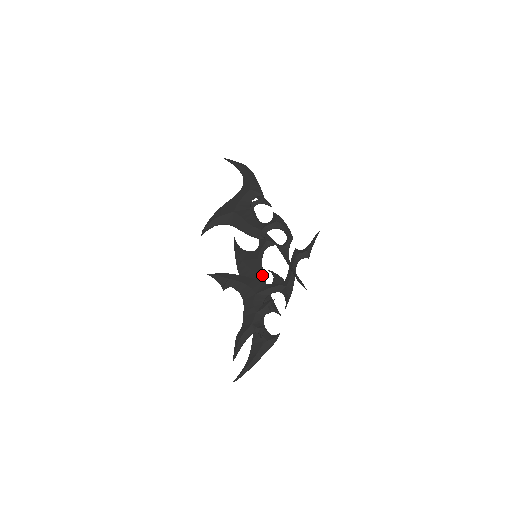
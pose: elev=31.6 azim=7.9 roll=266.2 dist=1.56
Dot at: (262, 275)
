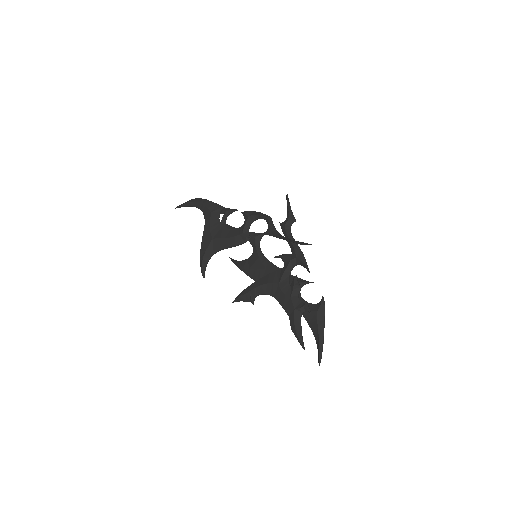
Dot at: (273, 266)
